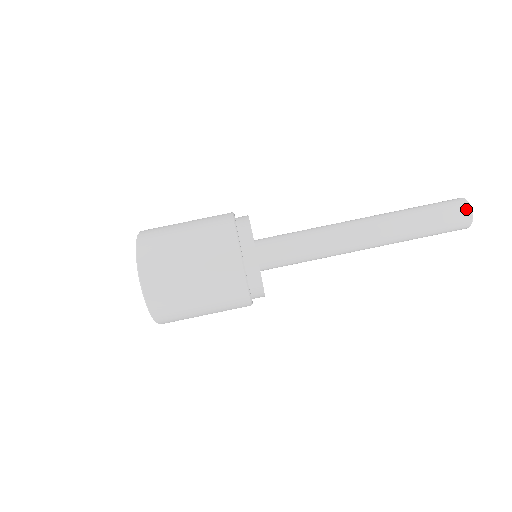
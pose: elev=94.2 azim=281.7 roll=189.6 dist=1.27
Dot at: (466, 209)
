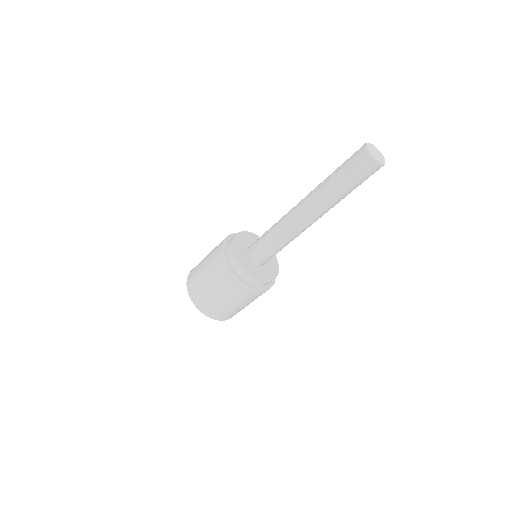
Dot at: (377, 167)
